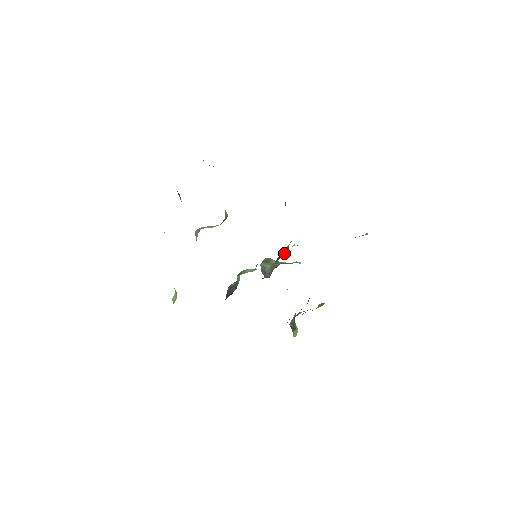
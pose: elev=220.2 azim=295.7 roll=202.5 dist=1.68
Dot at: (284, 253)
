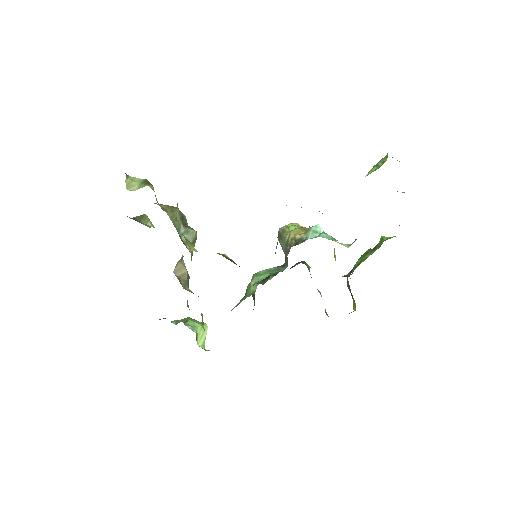
Dot at: occluded
